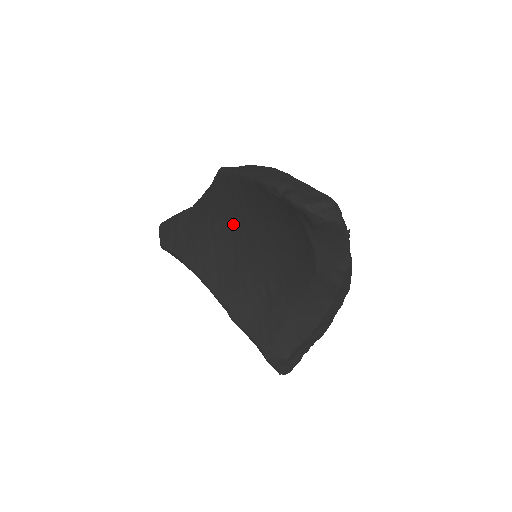
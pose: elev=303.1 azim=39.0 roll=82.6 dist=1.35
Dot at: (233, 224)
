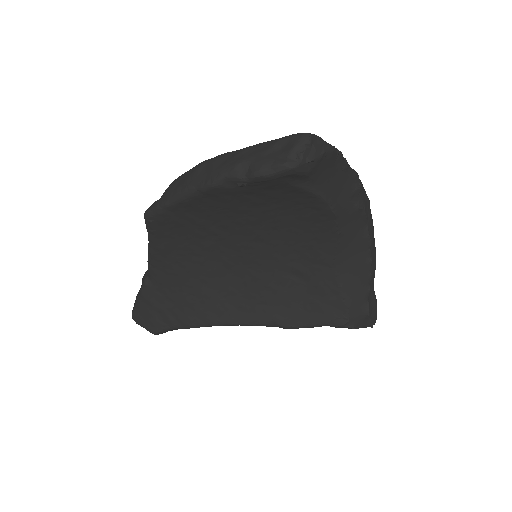
Dot at: (207, 251)
